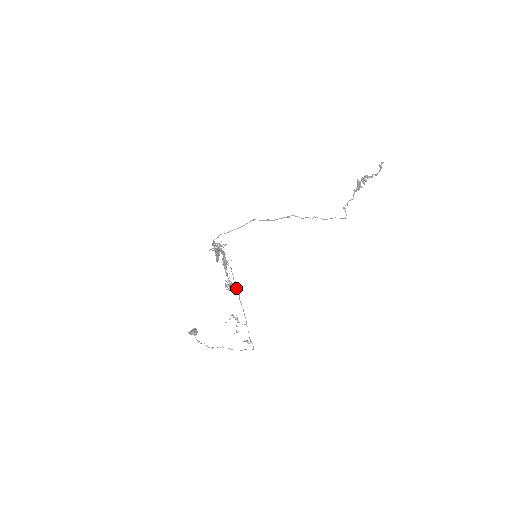
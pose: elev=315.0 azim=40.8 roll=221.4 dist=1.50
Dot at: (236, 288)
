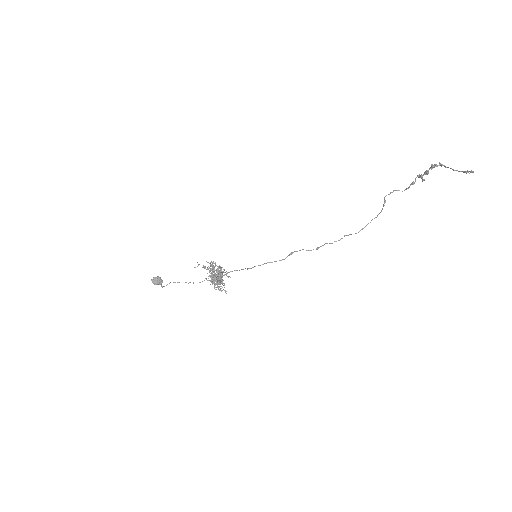
Dot at: occluded
